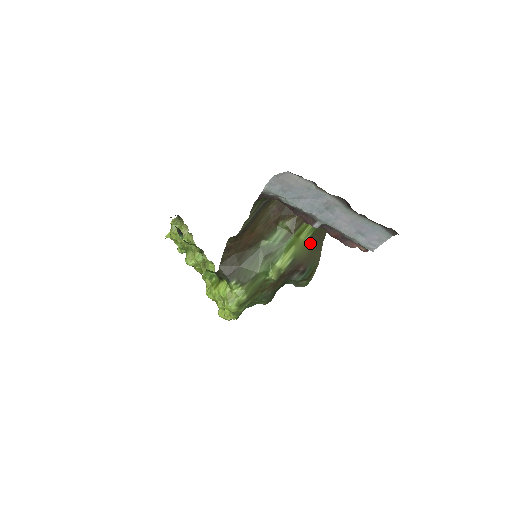
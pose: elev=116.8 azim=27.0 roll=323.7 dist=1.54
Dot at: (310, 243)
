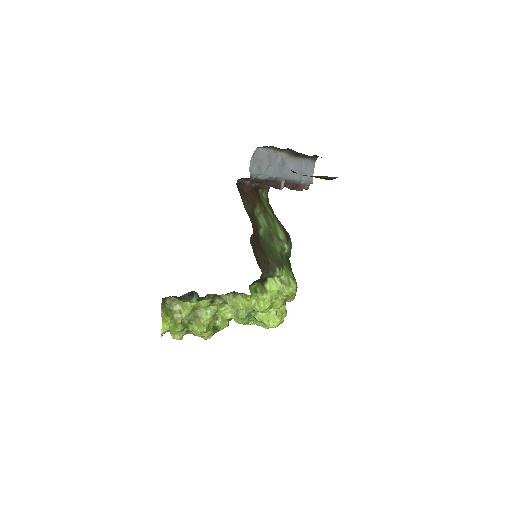
Dot at: (275, 216)
